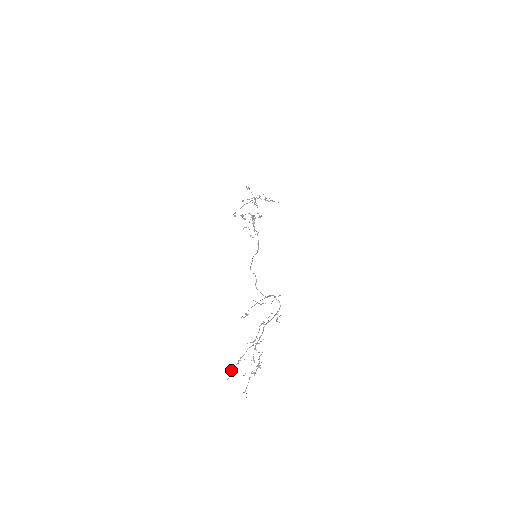
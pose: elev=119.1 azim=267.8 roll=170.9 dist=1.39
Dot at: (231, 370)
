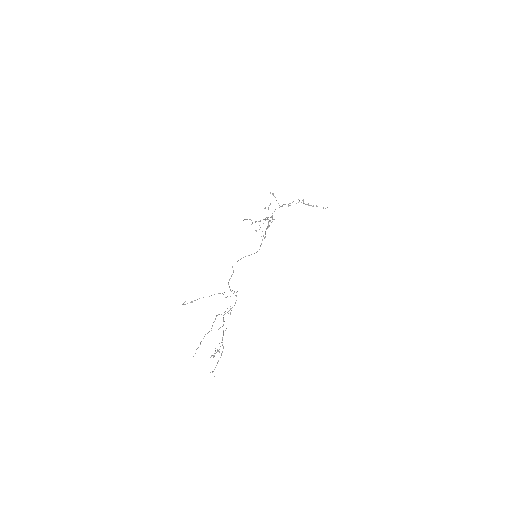
Dot at: occluded
